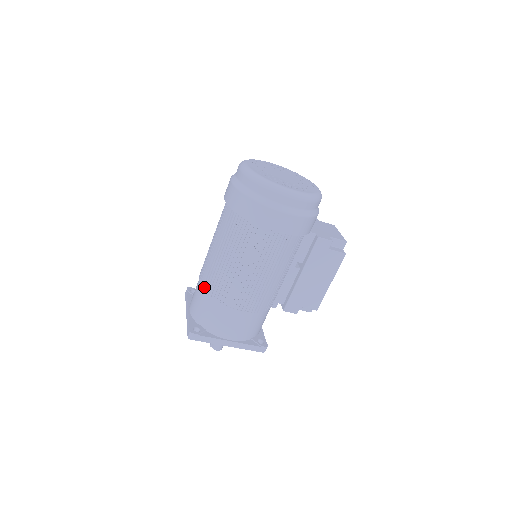
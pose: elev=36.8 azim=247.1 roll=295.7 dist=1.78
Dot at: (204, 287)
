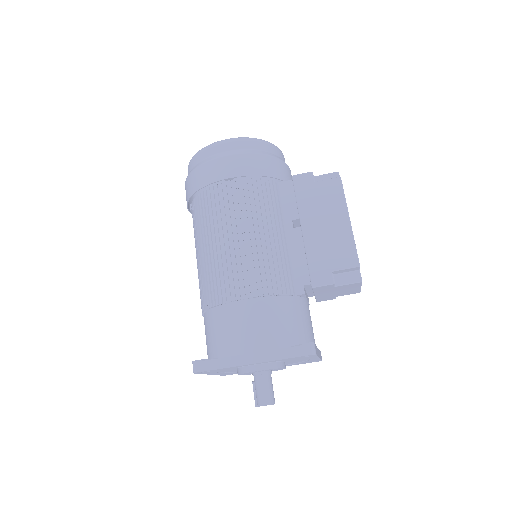
Dot at: occluded
